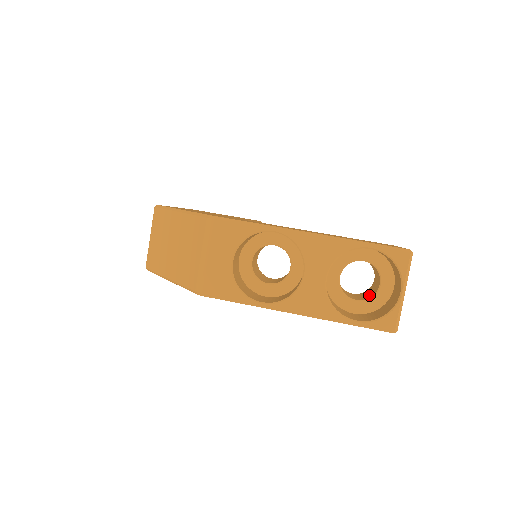
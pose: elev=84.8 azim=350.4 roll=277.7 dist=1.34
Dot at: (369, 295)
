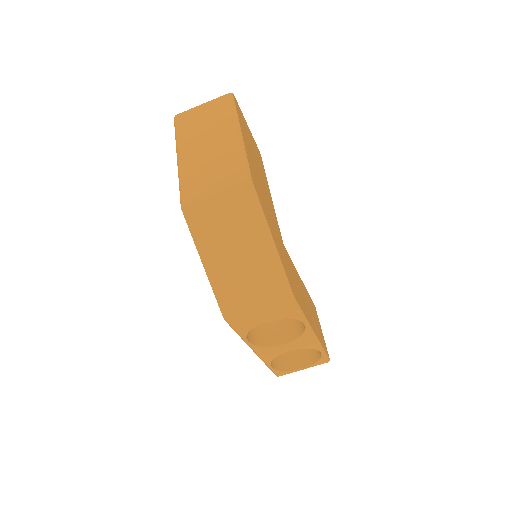
Dot at: occluded
